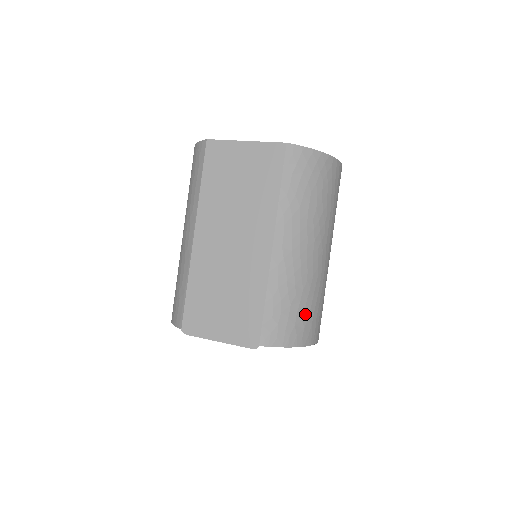
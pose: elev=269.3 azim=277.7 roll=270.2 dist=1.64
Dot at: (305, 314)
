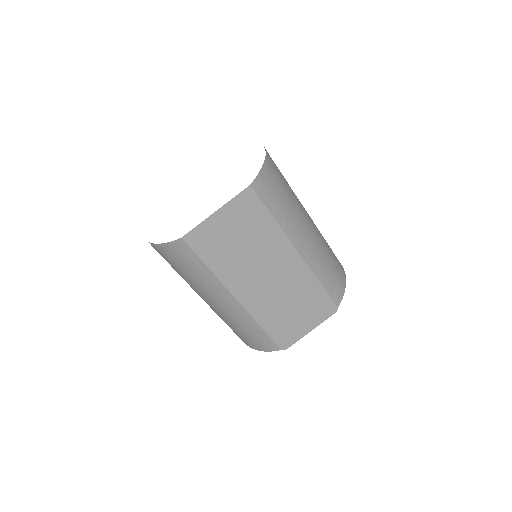
Dot at: (334, 260)
